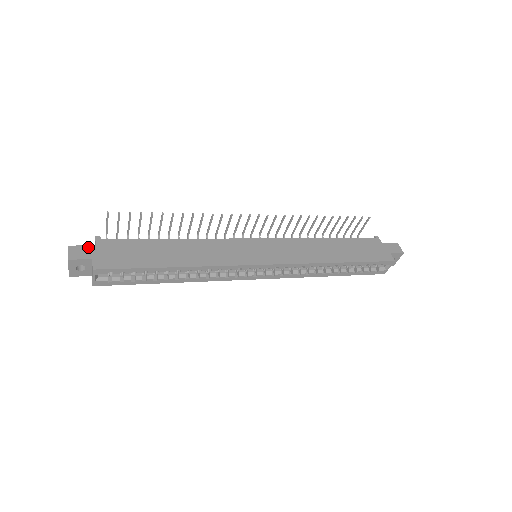
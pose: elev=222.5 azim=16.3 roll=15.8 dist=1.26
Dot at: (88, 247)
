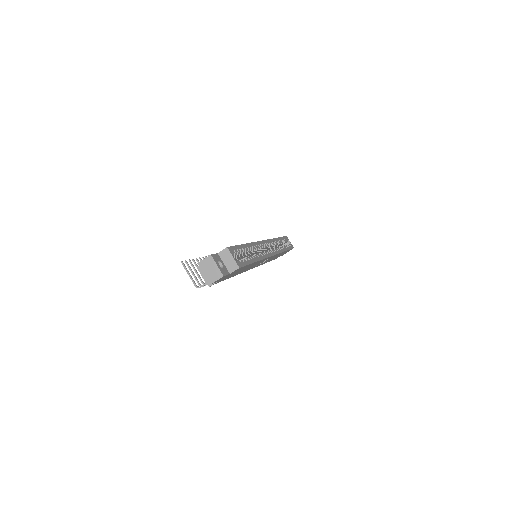
Dot at: occluded
